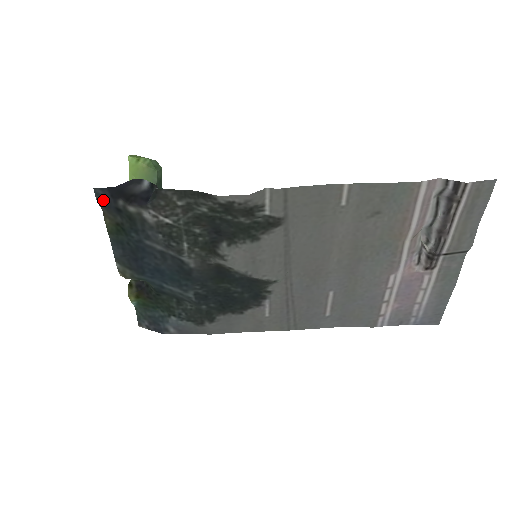
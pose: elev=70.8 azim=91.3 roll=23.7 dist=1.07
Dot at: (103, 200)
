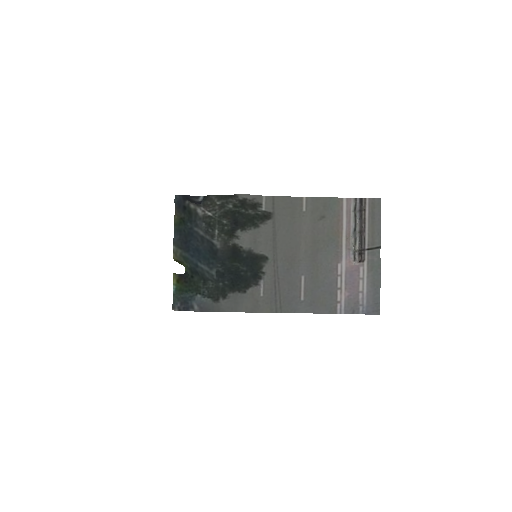
Dot at: (178, 201)
